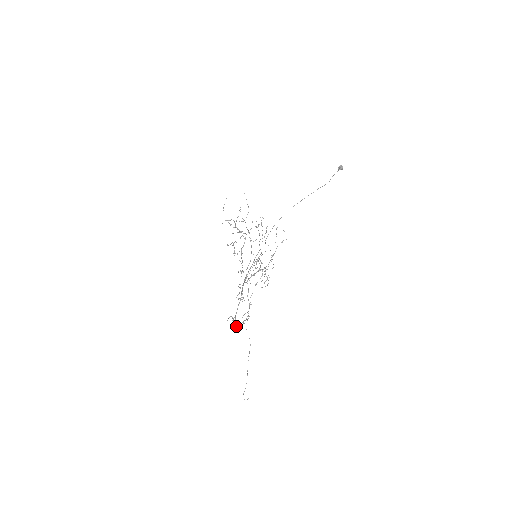
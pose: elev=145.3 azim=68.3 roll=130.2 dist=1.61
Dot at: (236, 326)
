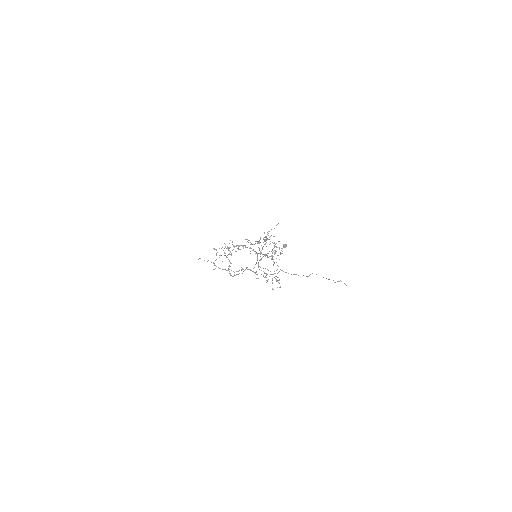
Dot at: occluded
